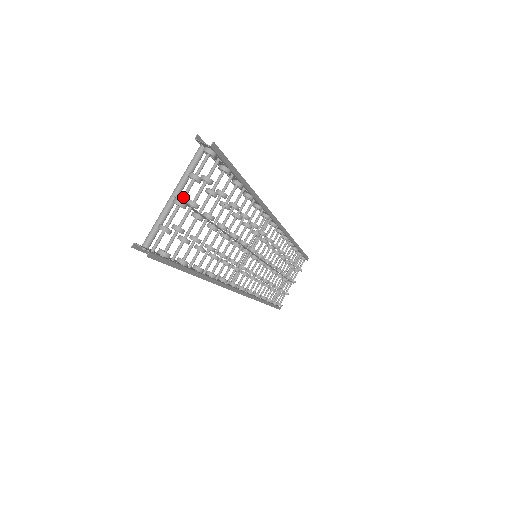
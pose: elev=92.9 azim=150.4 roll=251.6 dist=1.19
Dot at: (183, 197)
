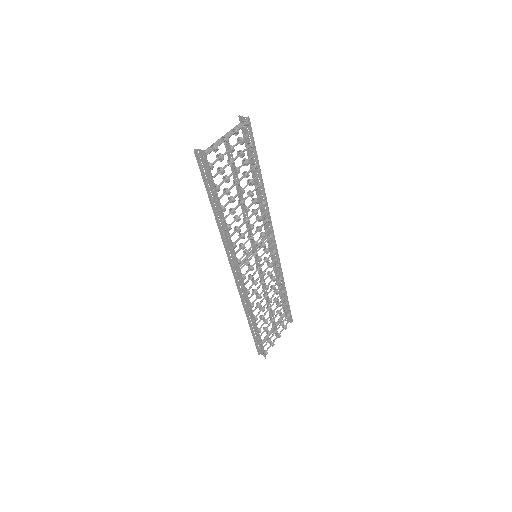
Dot at: (228, 137)
